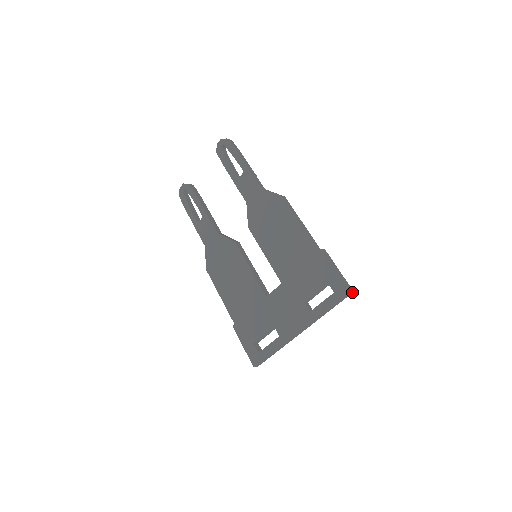
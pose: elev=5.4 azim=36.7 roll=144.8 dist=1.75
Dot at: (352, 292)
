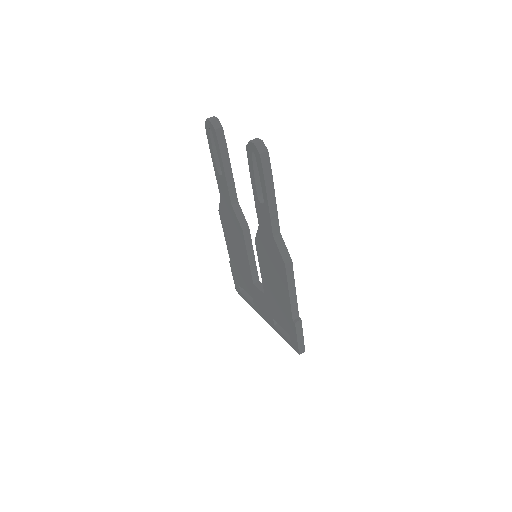
Dot at: (303, 351)
